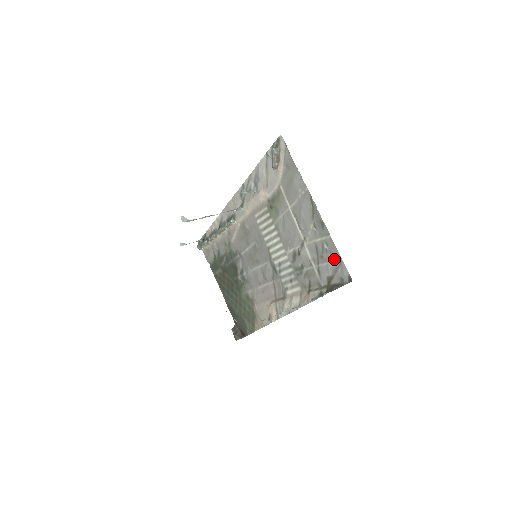
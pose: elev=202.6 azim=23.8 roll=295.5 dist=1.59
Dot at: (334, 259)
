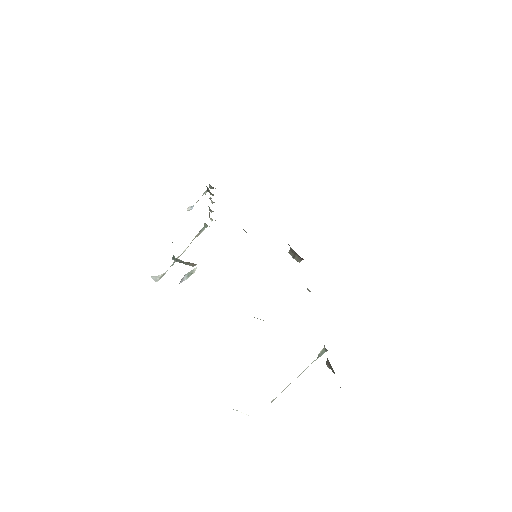
Dot at: occluded
